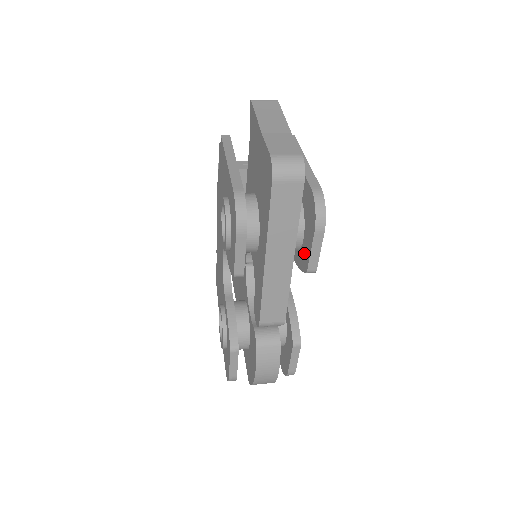
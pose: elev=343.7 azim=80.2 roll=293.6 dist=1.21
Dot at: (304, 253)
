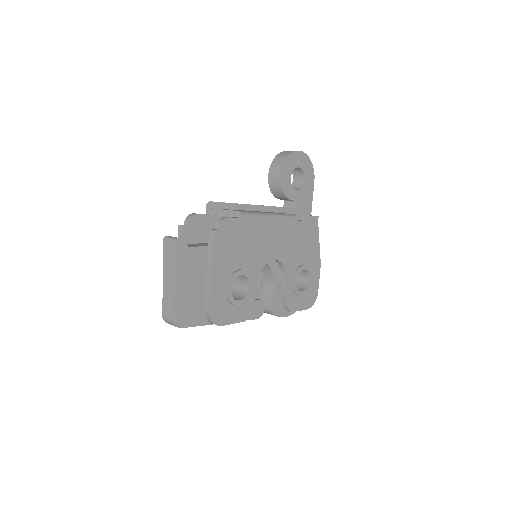
Dot at: occluded
